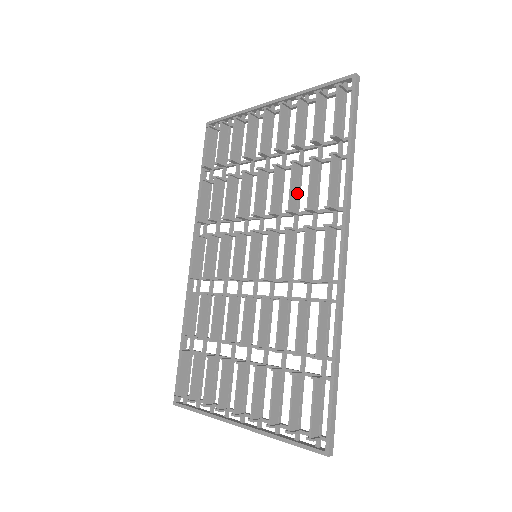
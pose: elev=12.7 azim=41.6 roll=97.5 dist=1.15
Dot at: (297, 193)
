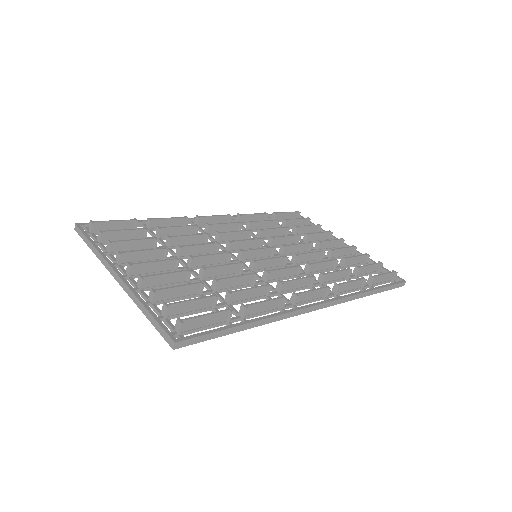
Dot at: (318, 270)
